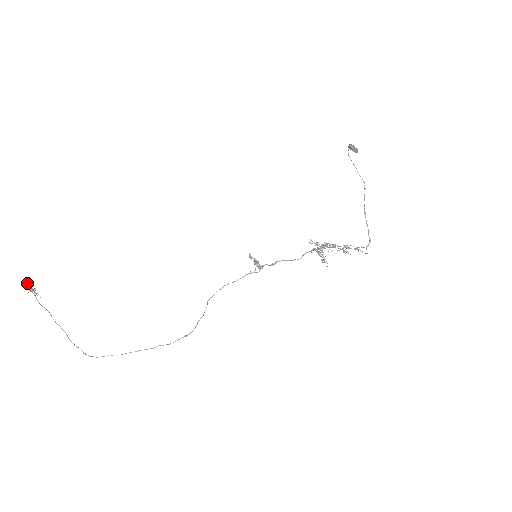
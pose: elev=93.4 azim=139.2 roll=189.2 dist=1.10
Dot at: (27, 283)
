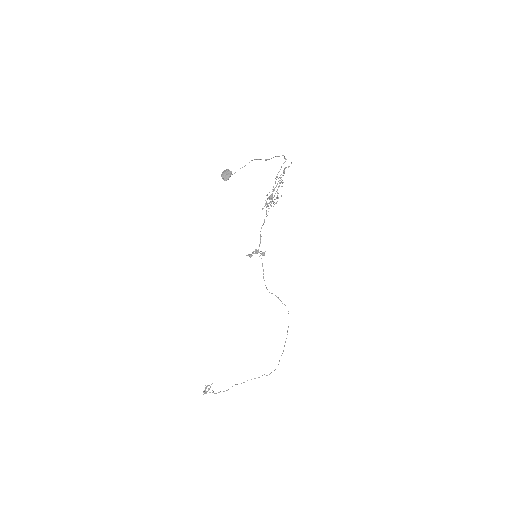
Dot at: occluded
